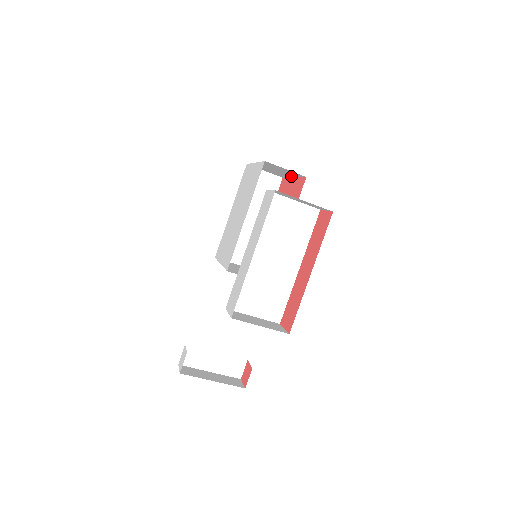
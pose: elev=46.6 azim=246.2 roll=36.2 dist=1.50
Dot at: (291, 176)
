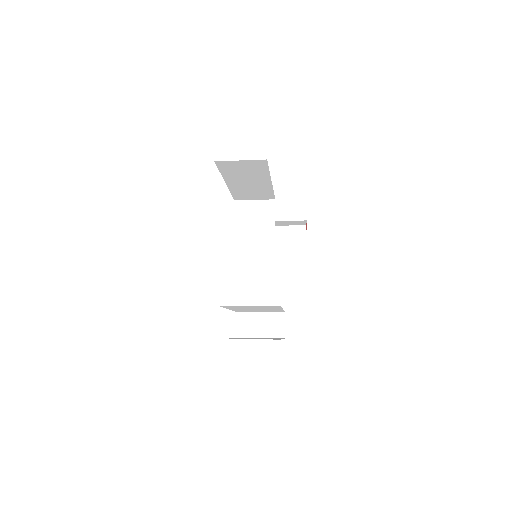
Dot at: occluded
